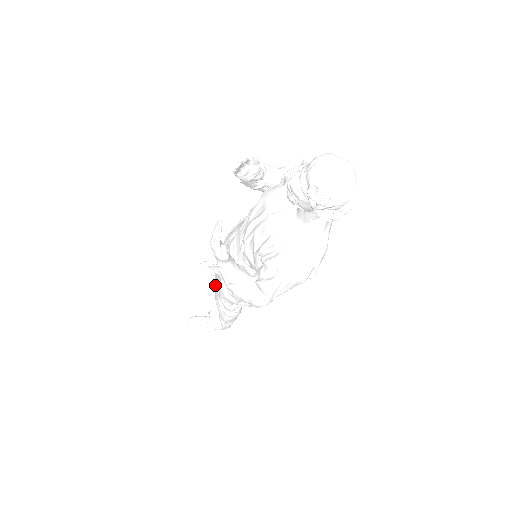
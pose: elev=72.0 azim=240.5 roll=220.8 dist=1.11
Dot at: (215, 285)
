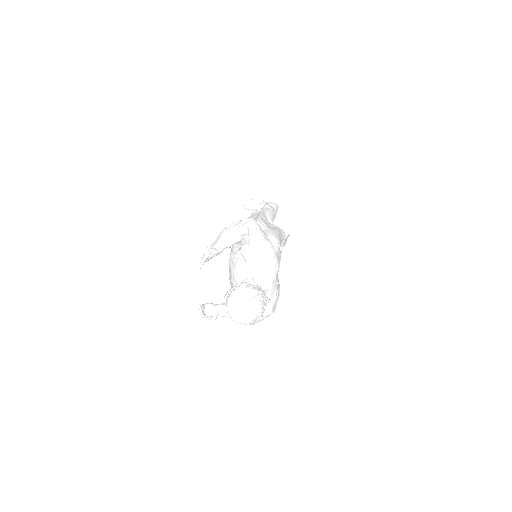
Dot at: occluded
